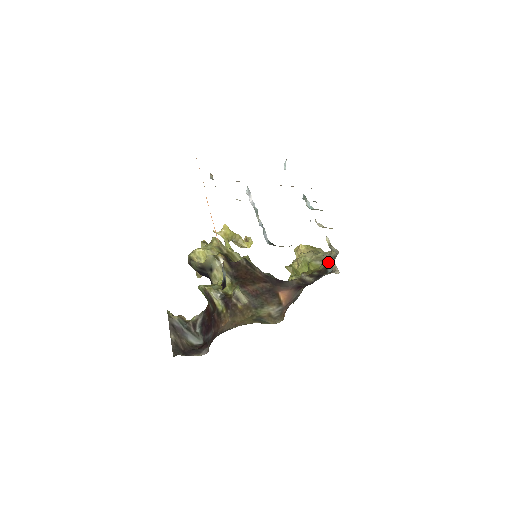
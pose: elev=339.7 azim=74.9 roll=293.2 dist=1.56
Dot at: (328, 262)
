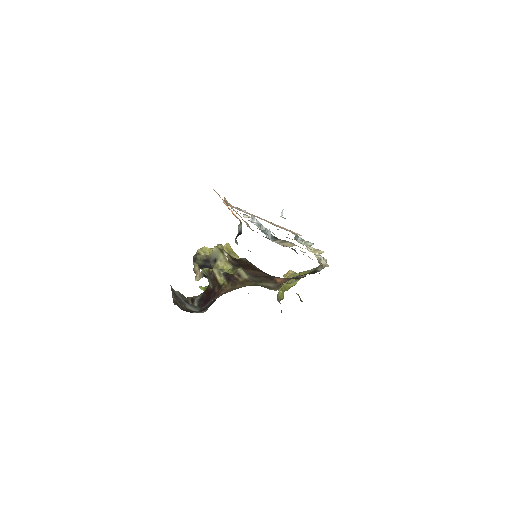
Dot at: (318, 267)
